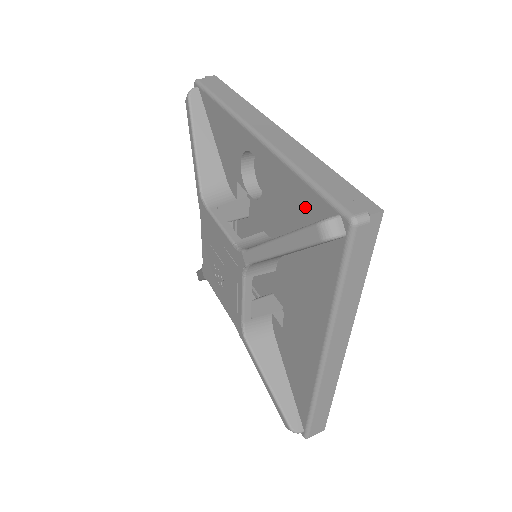
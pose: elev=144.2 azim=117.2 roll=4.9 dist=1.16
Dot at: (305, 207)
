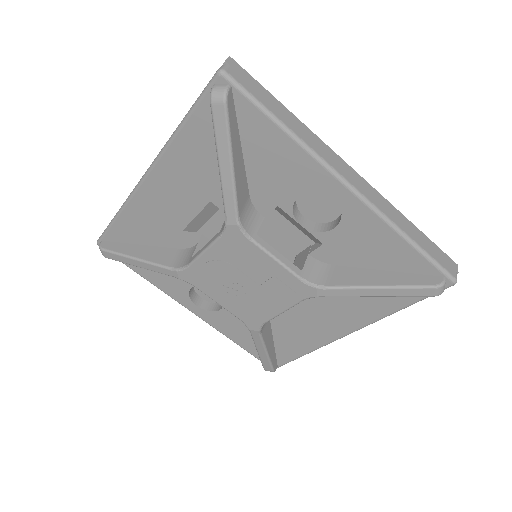
Dot at: (401, 261)
